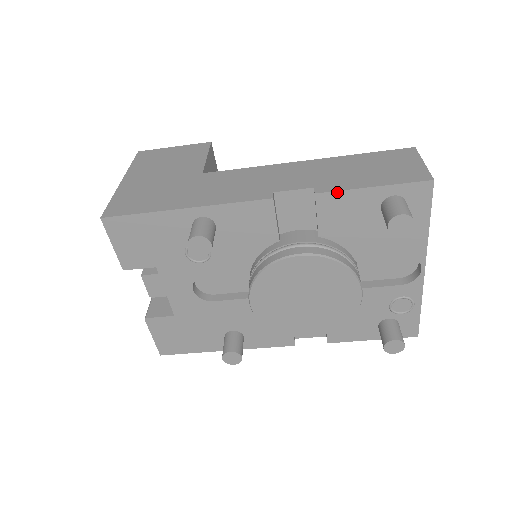
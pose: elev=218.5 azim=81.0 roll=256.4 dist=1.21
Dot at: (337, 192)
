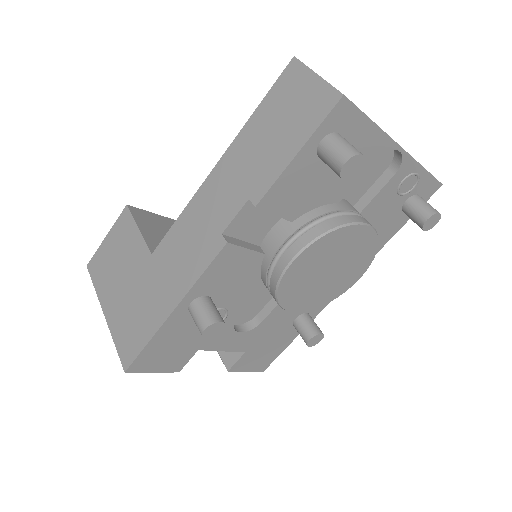
Dot at: (271, 188)
